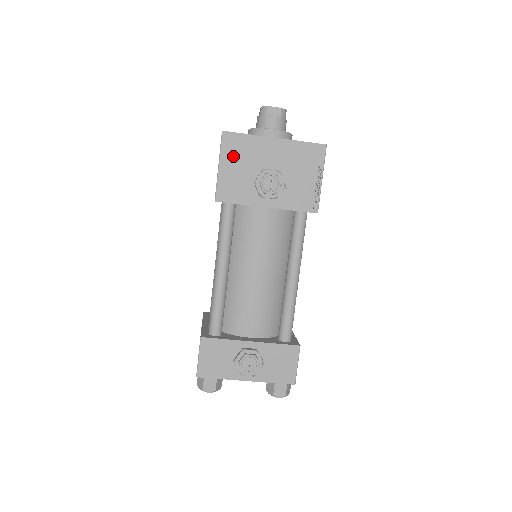
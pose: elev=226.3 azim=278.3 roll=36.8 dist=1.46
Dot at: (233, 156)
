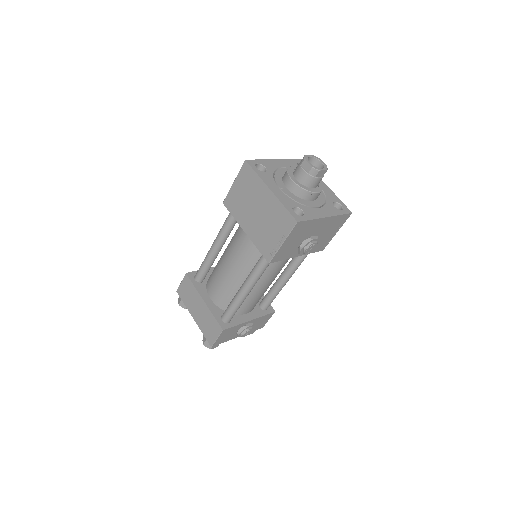
Dot at: (295, 235)
